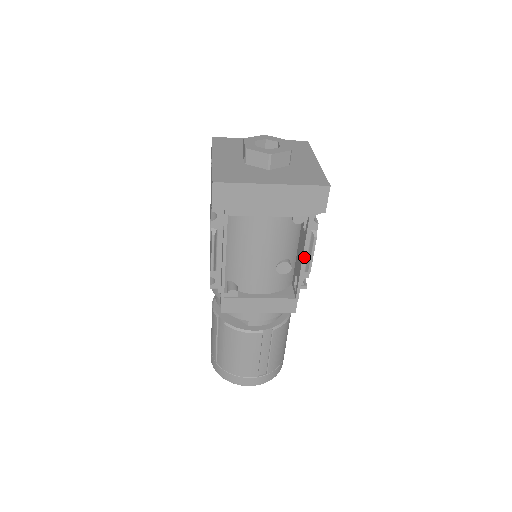
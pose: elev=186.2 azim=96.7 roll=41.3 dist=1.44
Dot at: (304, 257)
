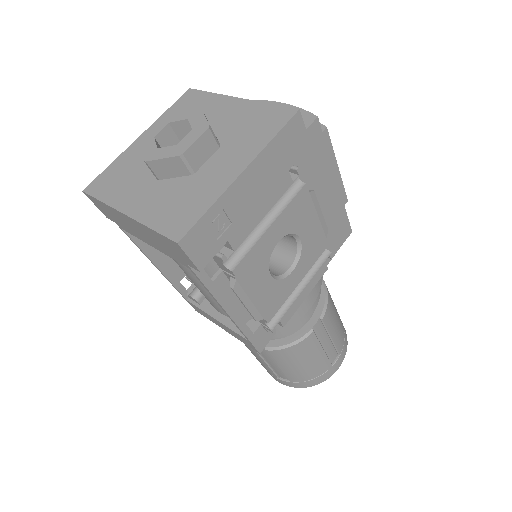
Dot at: (221, 307)
